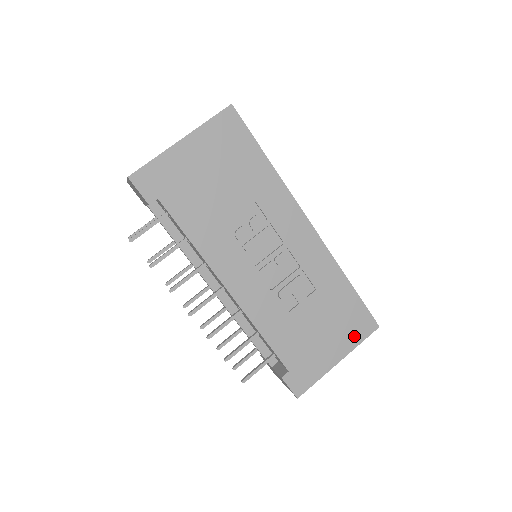
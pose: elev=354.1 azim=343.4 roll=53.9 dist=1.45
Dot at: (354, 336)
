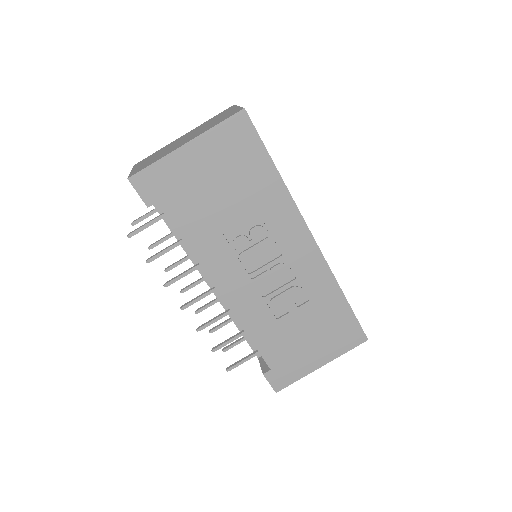
Dot at: (341, 346)
